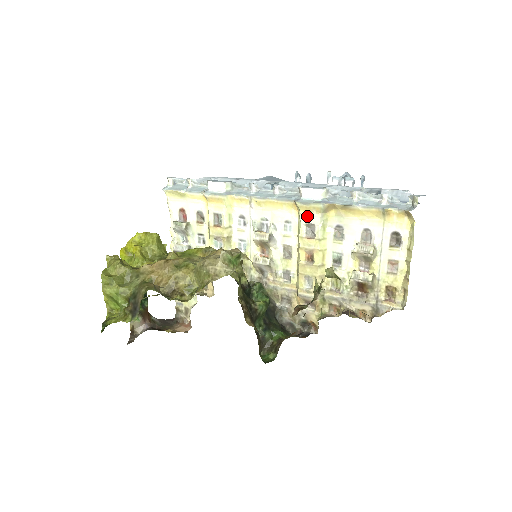
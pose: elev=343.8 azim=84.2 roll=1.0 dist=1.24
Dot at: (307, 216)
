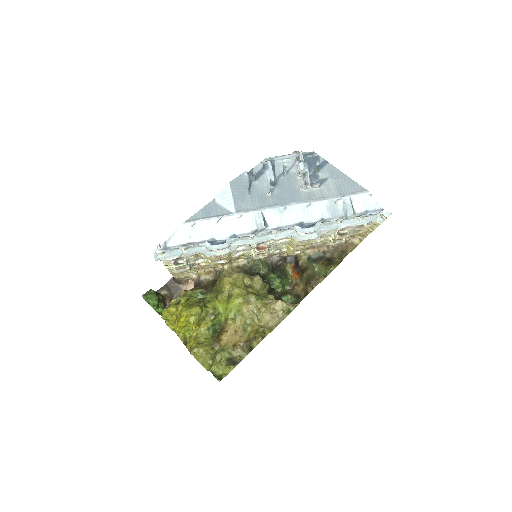
Dot at: occluded
